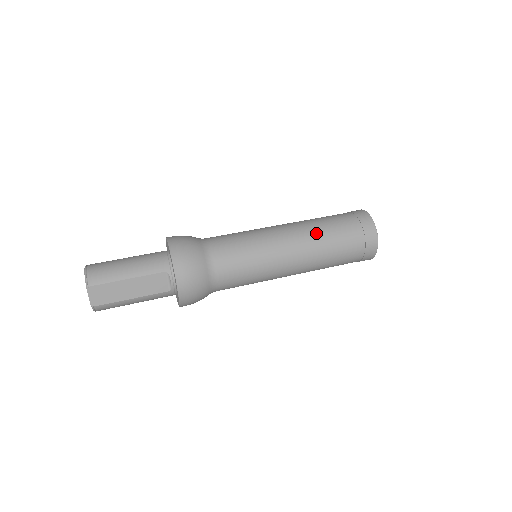
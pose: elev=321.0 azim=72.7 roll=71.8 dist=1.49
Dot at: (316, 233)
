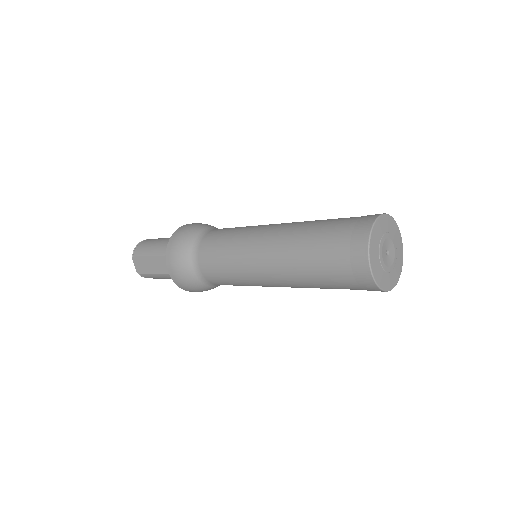
Dot at: (293, 239)
